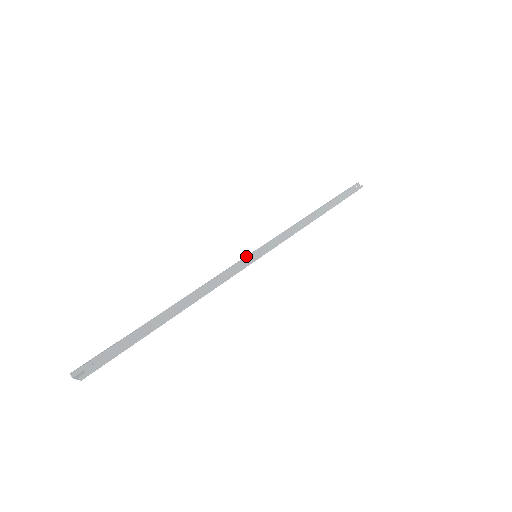
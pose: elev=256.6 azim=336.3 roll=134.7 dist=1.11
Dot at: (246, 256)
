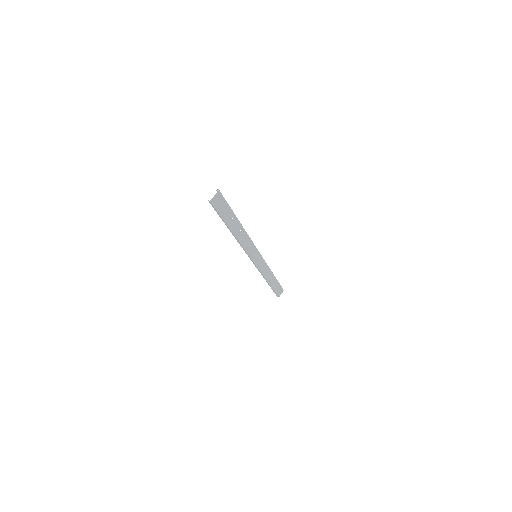
Dot at: (250, 259)
